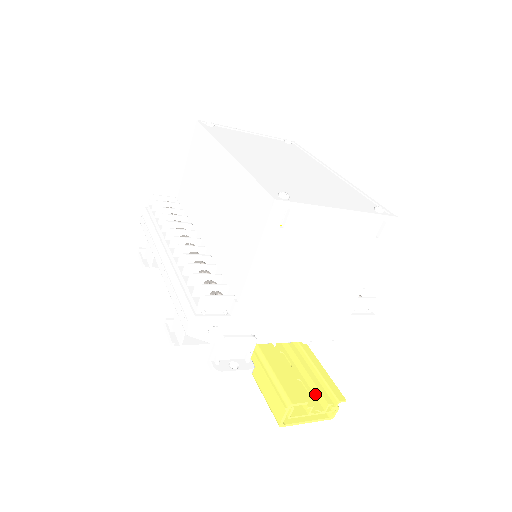
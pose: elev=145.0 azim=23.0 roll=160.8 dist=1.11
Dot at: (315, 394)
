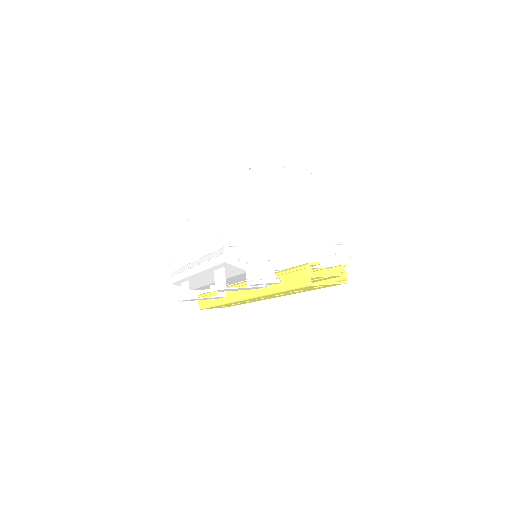
Dot at: occluded
